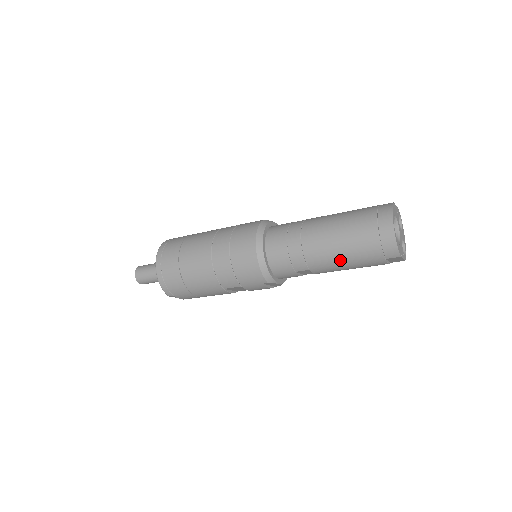
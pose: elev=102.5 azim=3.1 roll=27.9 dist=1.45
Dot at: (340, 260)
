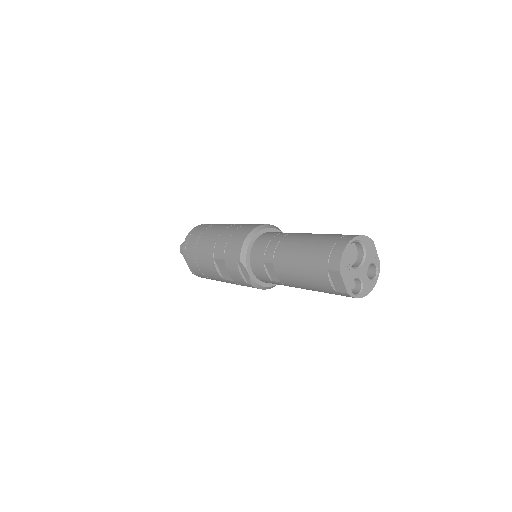
Dot at: (297, 258)
